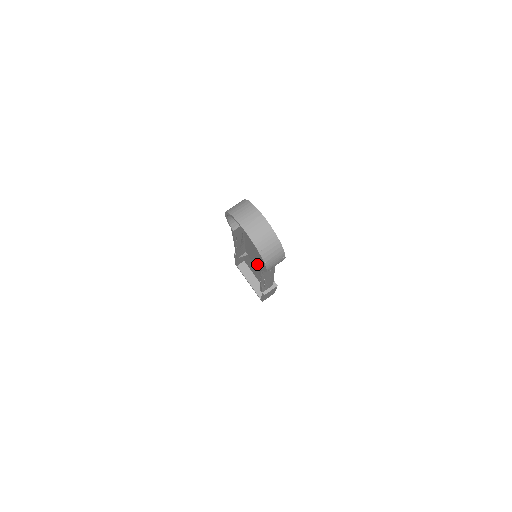
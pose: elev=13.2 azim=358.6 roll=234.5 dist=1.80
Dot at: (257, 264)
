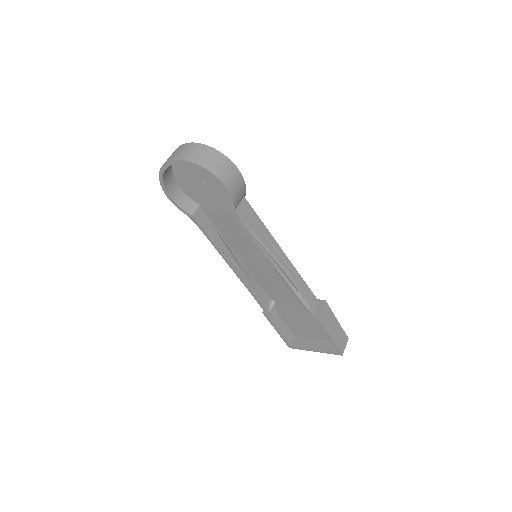
Dot at: (281, 288)
